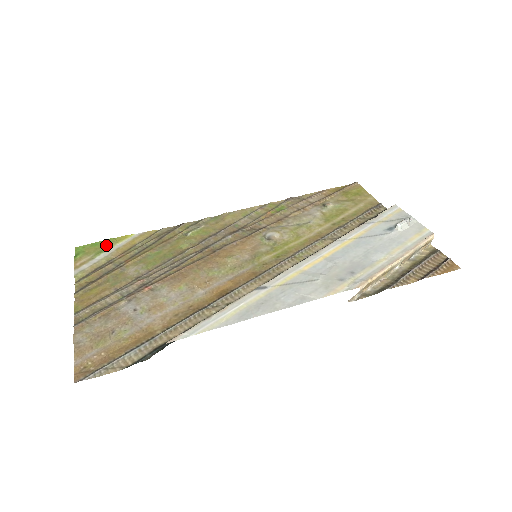
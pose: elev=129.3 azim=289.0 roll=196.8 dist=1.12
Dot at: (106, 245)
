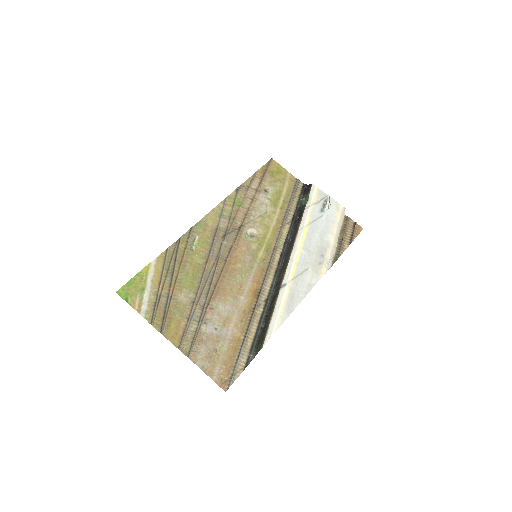
Dot at: (140, 281)
